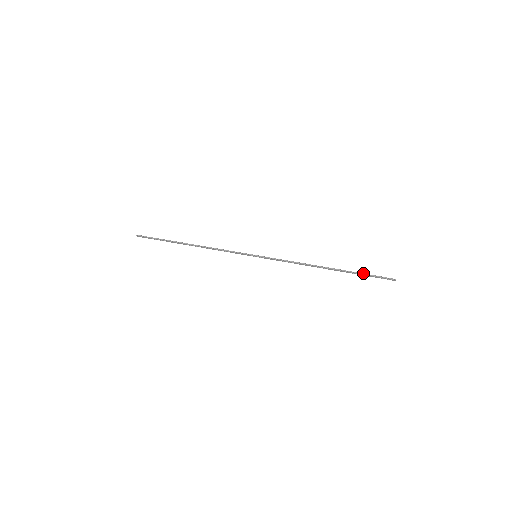
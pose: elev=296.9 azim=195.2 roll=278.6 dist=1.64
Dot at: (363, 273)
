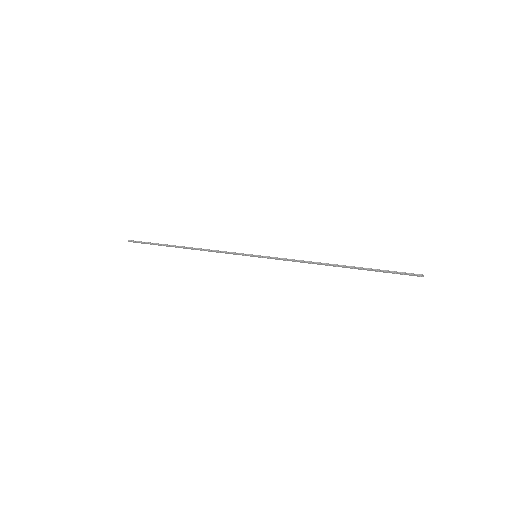
Dot at: occluded
